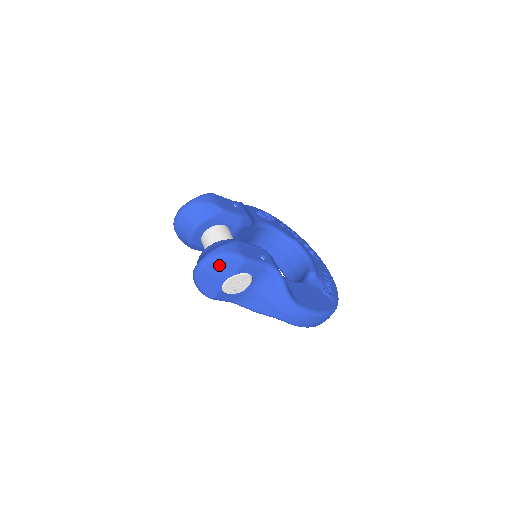
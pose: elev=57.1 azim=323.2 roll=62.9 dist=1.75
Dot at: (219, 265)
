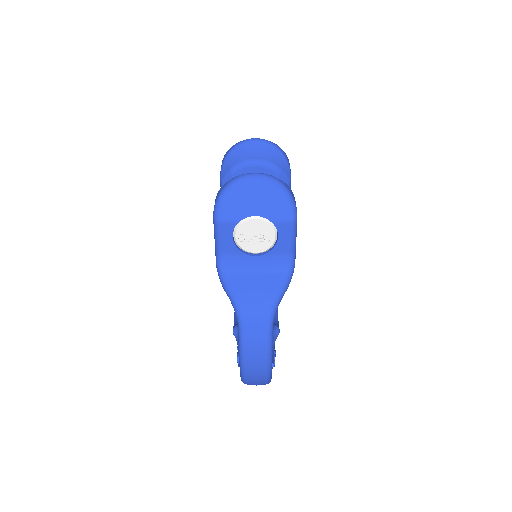
Dot at: (272, 195)
